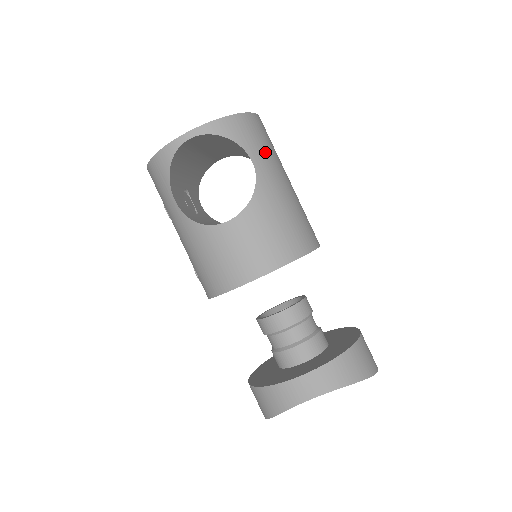
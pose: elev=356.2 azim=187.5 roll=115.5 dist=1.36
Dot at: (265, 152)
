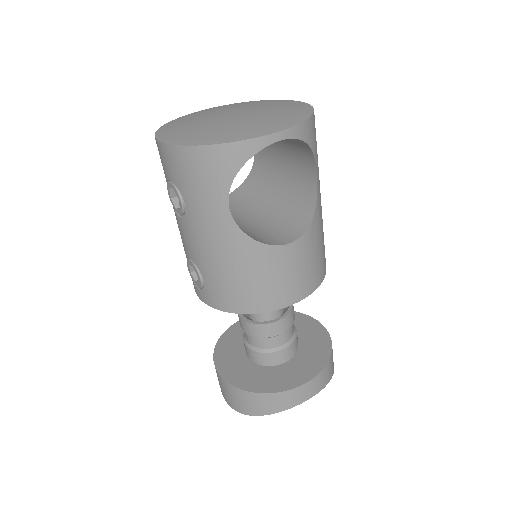
Dot at: occluded
